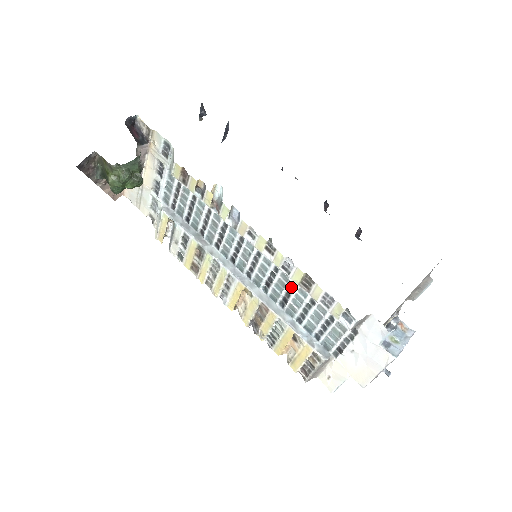
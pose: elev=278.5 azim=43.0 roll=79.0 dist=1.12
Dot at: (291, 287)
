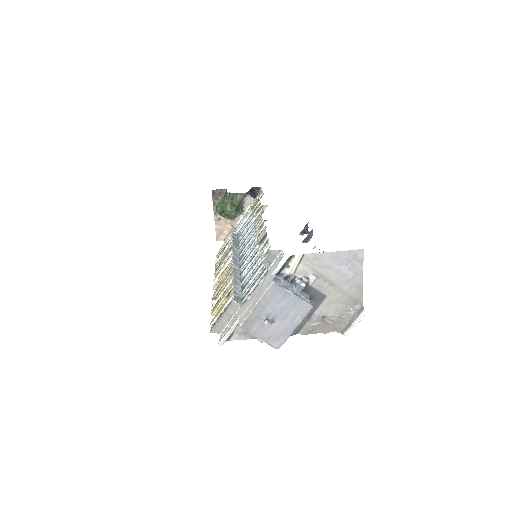
Dot at: (256, 258)
